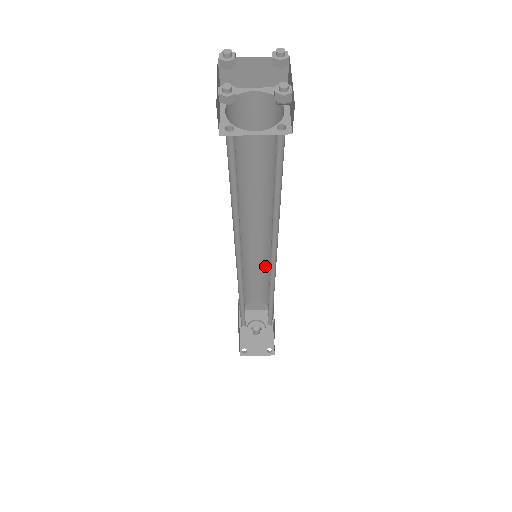
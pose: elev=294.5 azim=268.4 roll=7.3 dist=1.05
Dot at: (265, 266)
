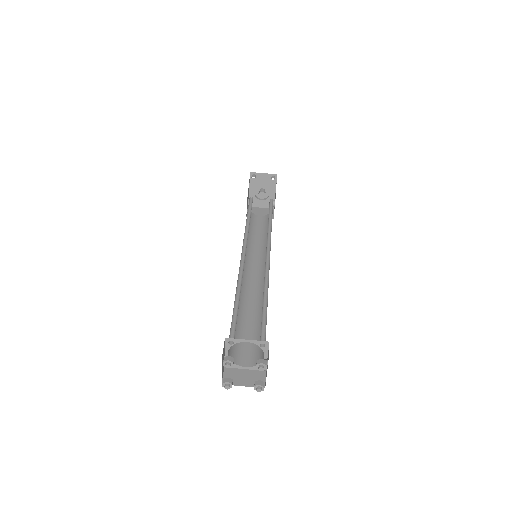
Dot at: occluded
